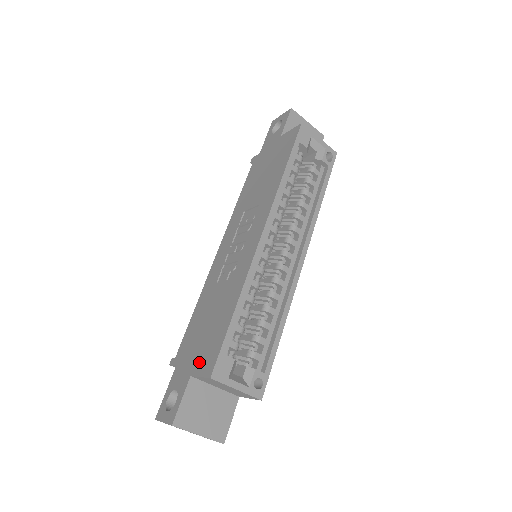
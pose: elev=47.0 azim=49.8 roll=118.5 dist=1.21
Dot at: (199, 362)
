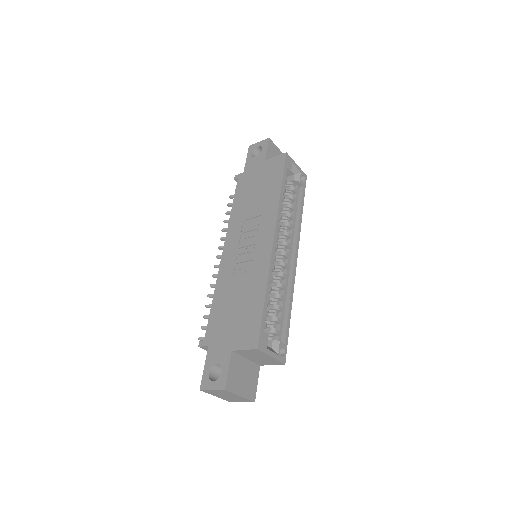
Dot at: (238, 339)
